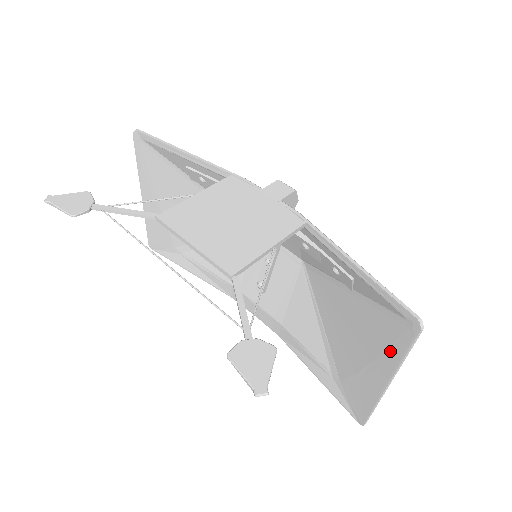
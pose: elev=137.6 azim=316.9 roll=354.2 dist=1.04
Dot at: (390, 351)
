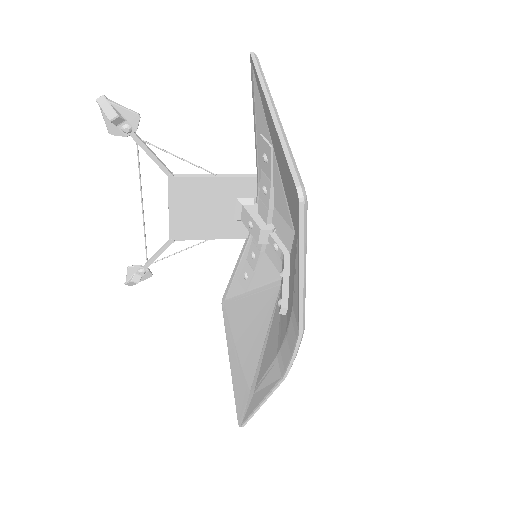
Dot at: (262, 97)
